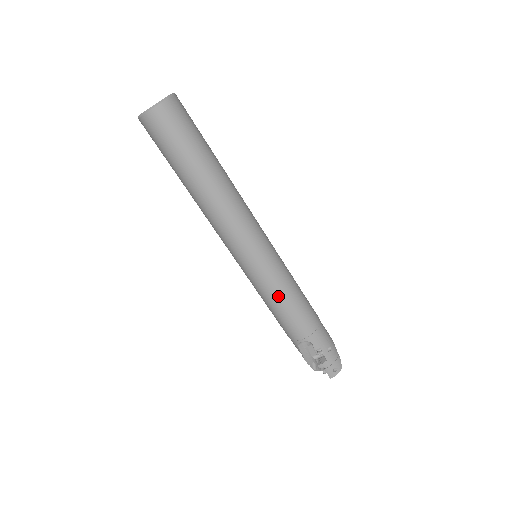
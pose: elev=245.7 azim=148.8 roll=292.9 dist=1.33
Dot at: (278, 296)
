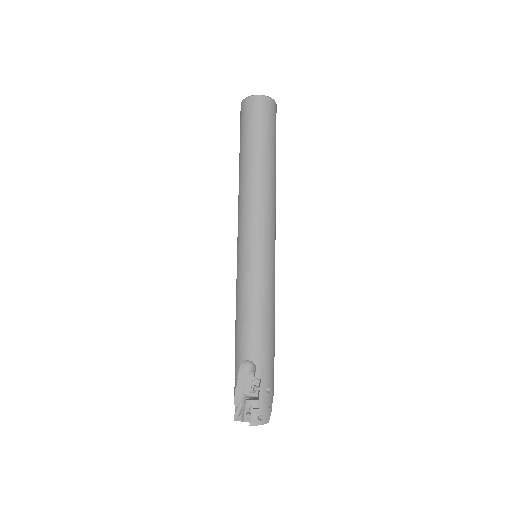
Dot at: (255, 295)
